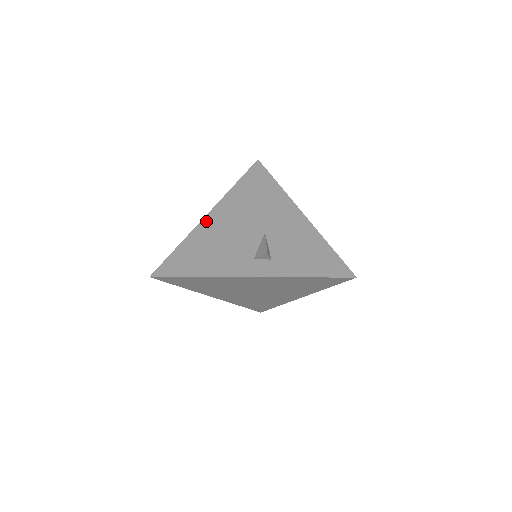
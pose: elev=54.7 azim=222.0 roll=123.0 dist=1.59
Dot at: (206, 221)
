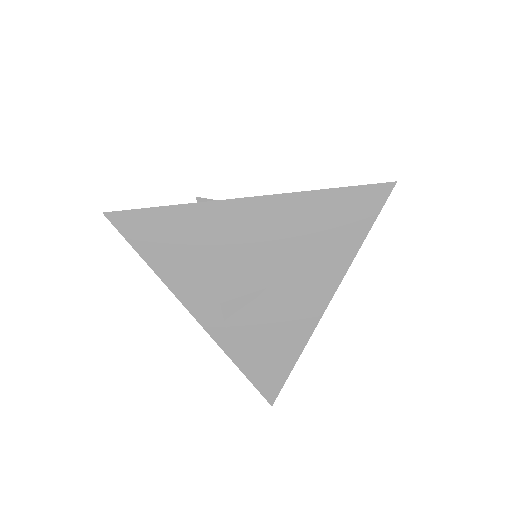
Dot at: (232, 206)
